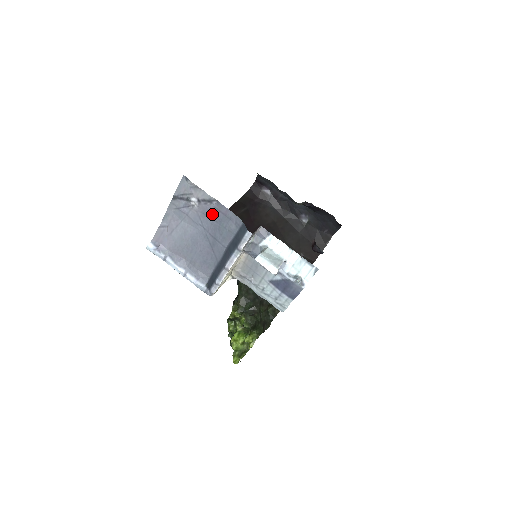
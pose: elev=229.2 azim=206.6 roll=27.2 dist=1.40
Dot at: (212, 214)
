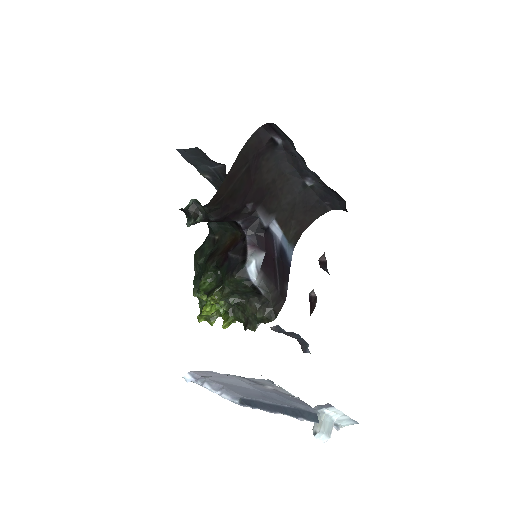
Dot at: (283, 396)
